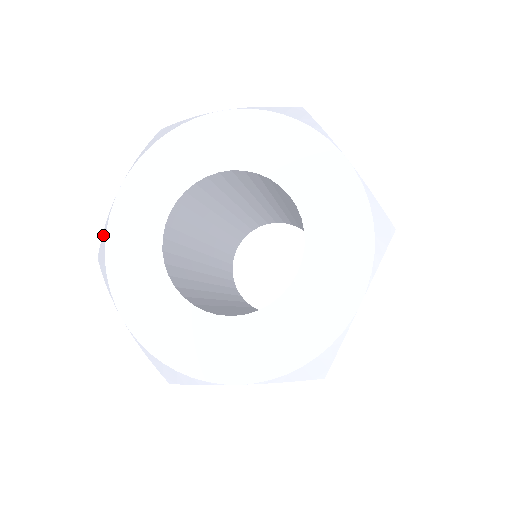
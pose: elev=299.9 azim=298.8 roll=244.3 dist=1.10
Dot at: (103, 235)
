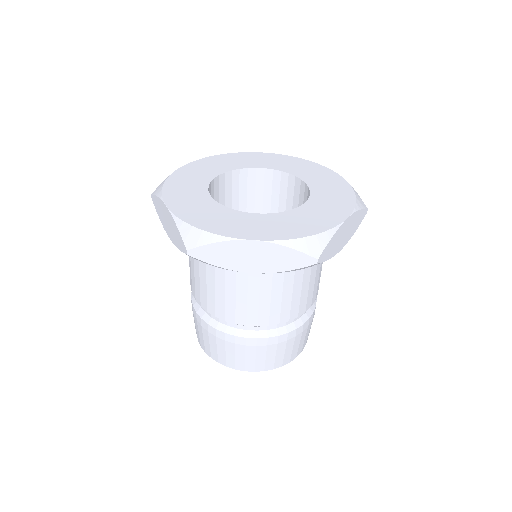
Dot at: (164, 180)
